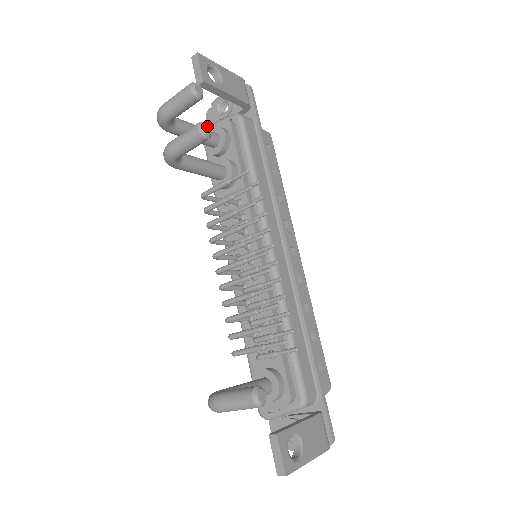
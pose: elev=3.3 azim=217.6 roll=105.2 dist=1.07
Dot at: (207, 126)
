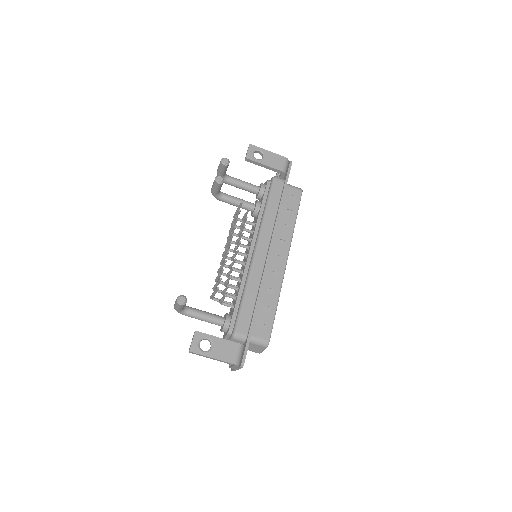
Dot at: (221, 178)
